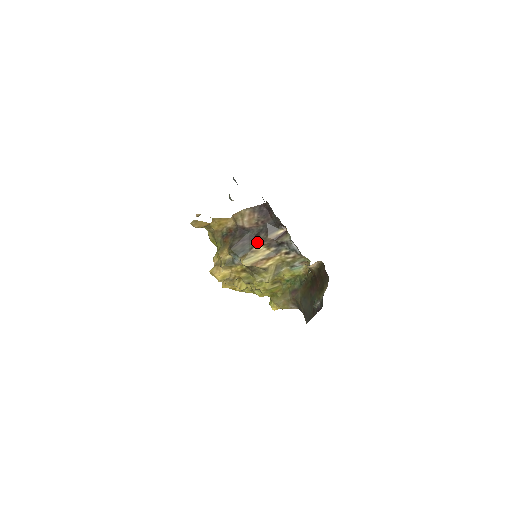
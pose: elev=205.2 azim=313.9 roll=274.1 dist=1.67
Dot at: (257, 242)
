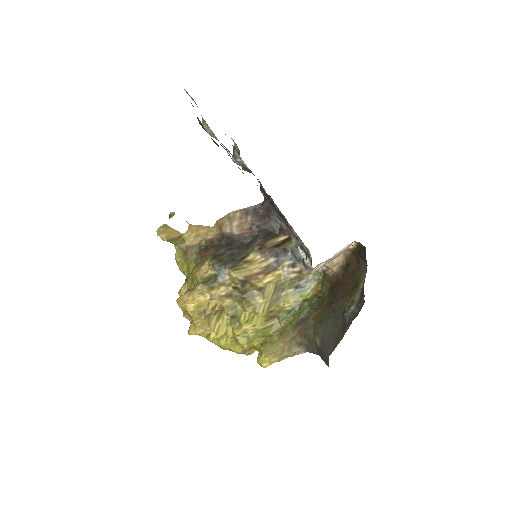
Dot at: (251, 250)
